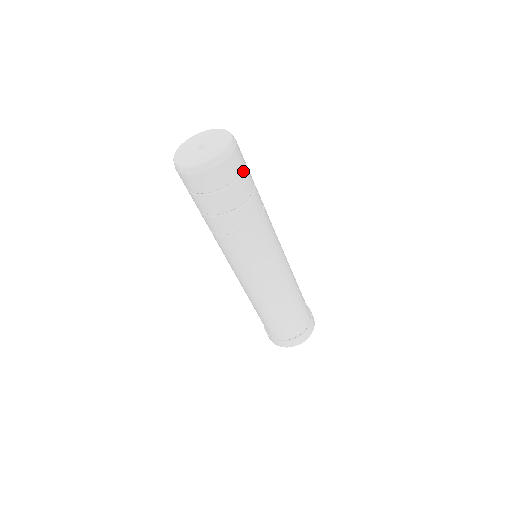
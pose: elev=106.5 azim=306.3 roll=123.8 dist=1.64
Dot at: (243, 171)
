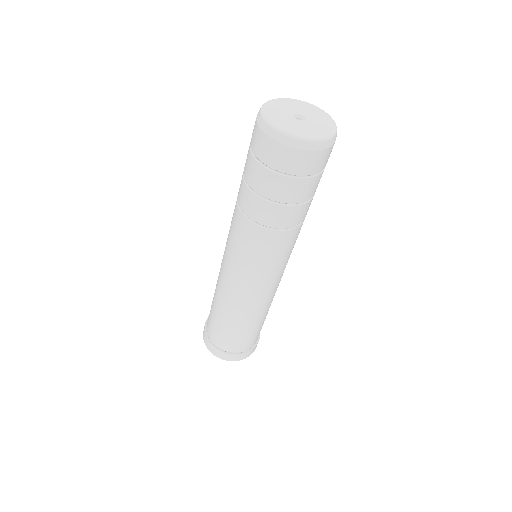
Dot at: occluded
